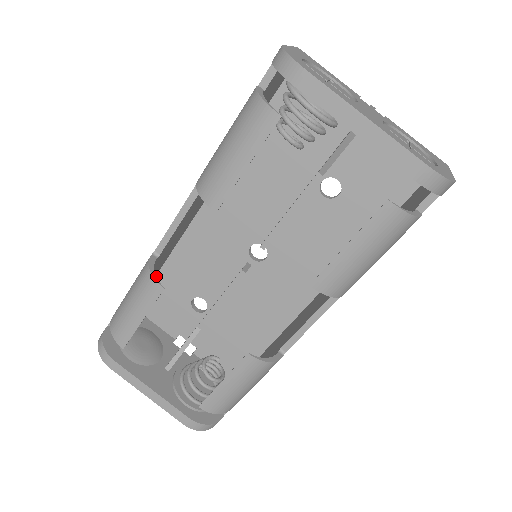
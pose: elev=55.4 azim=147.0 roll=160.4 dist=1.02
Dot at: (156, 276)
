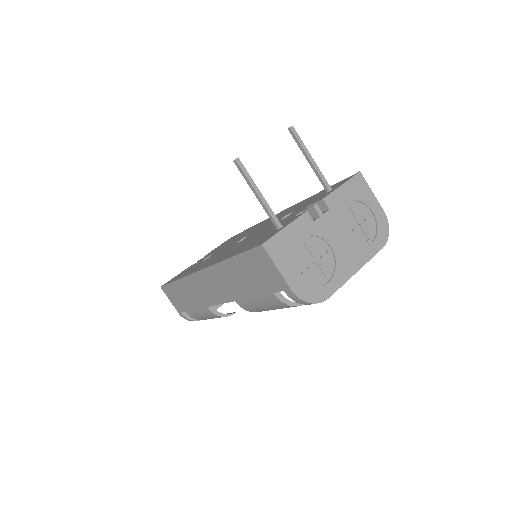
Dot at: occluded
